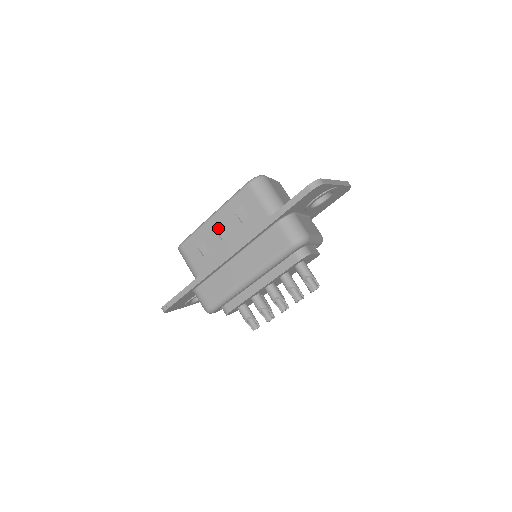
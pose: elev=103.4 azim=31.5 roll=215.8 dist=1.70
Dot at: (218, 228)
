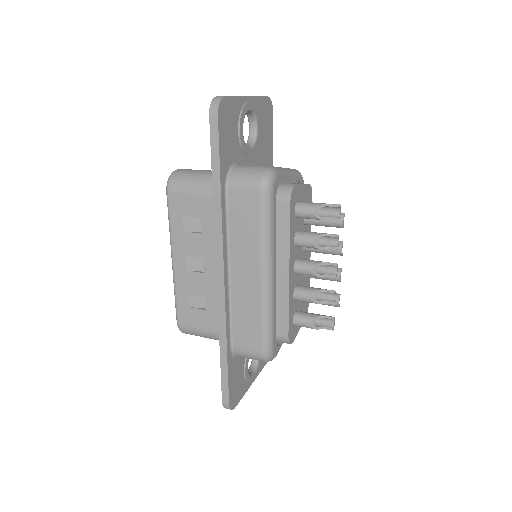
Dot at: (189, 266)
